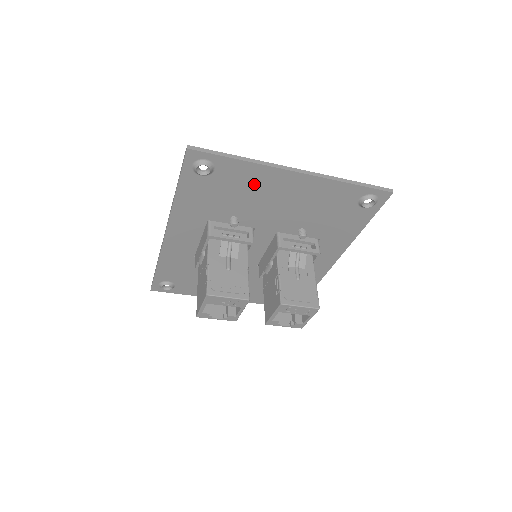
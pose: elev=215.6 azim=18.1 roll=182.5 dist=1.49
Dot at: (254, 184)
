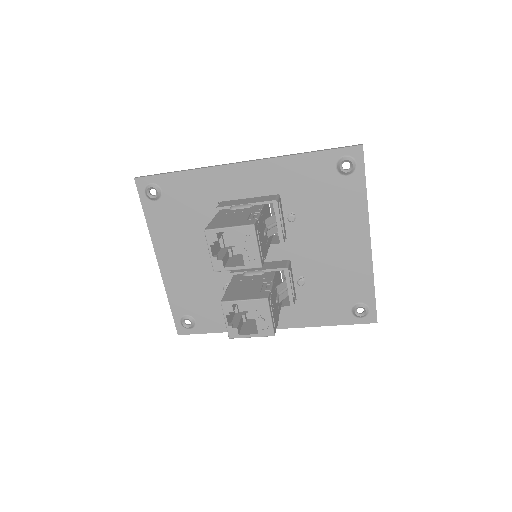
Dot at: (343, 214)
